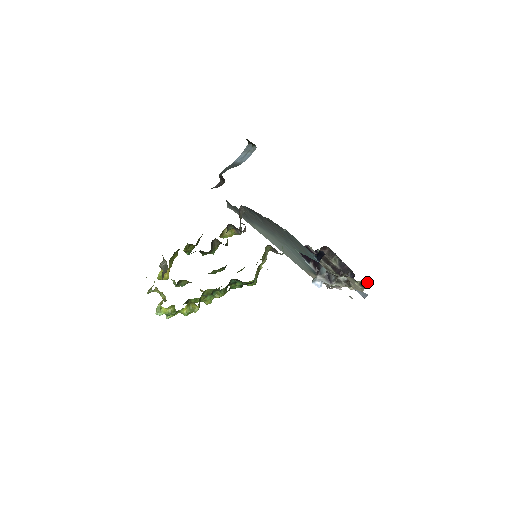
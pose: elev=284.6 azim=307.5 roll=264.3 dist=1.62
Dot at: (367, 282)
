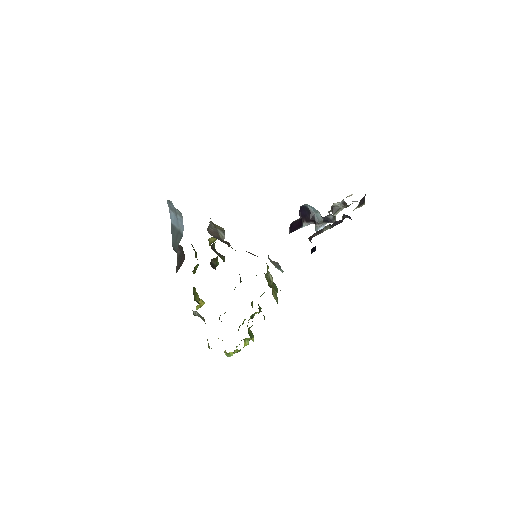
Dot at: (363, 197)
